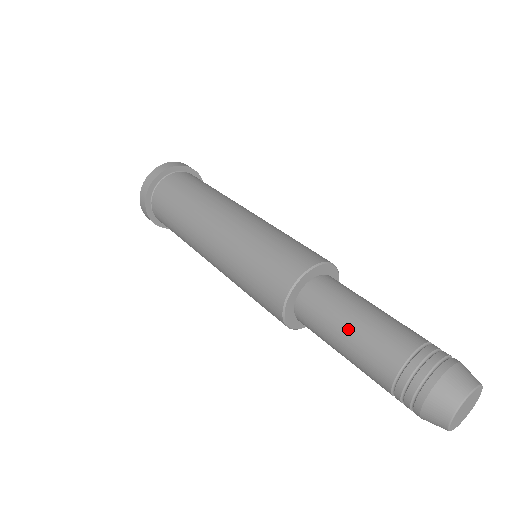
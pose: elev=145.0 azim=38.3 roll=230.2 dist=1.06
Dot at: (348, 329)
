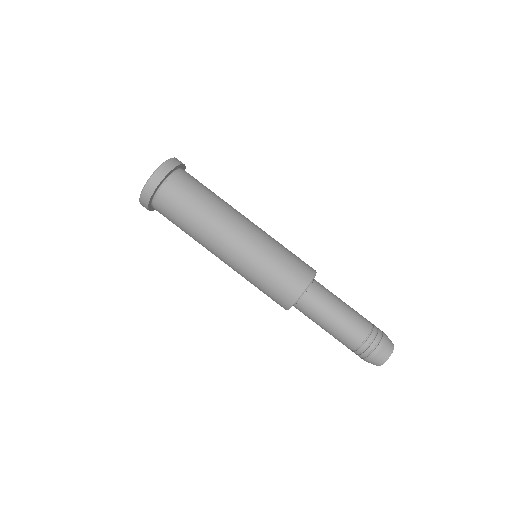
Dot at: (324, 329)
